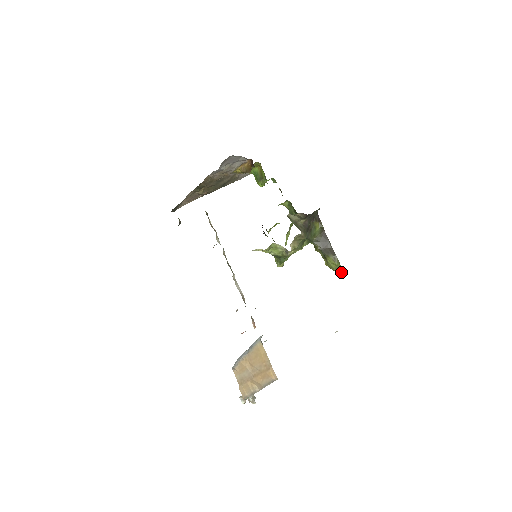
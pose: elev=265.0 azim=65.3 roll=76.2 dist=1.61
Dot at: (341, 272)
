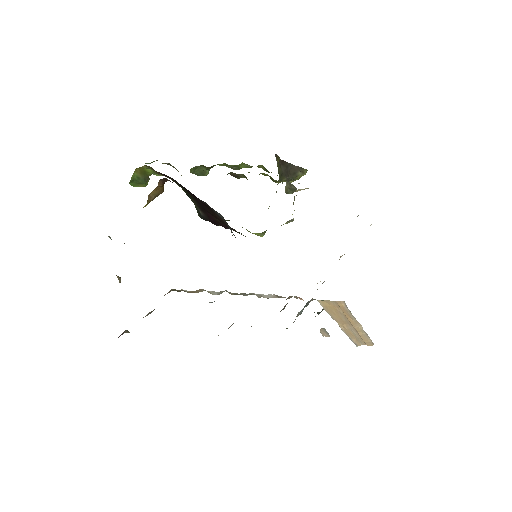
Dot at: occluded
